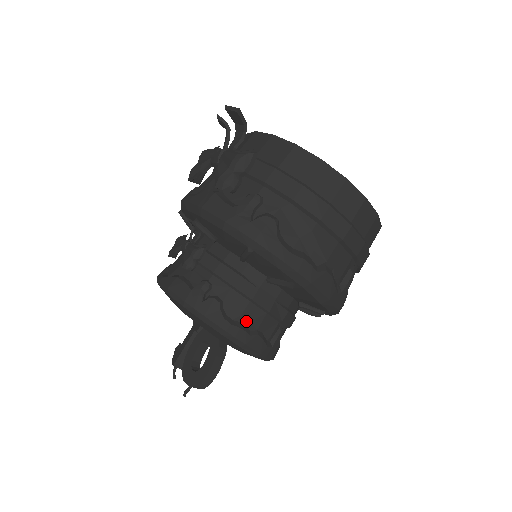
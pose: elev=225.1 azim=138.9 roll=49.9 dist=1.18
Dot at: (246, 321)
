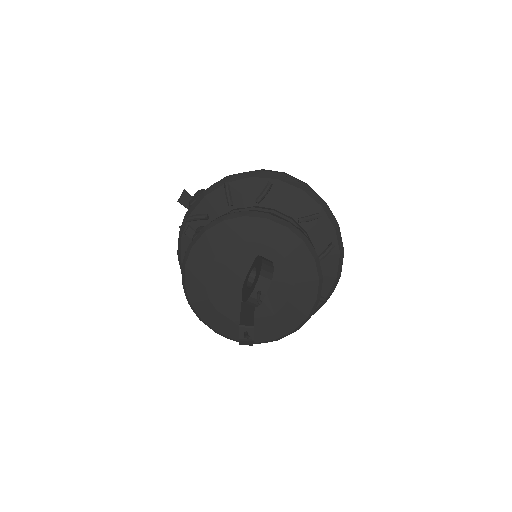
Dot at: occluded
